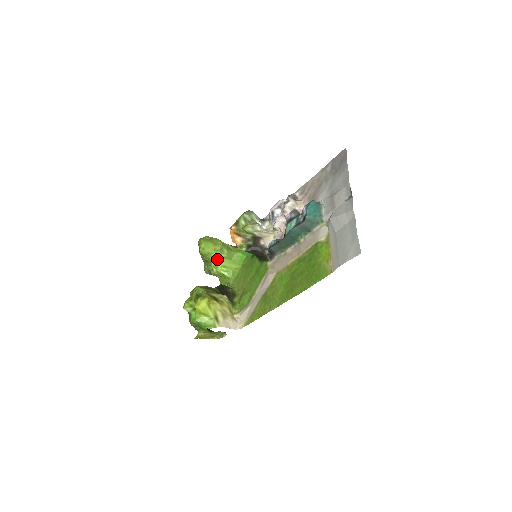
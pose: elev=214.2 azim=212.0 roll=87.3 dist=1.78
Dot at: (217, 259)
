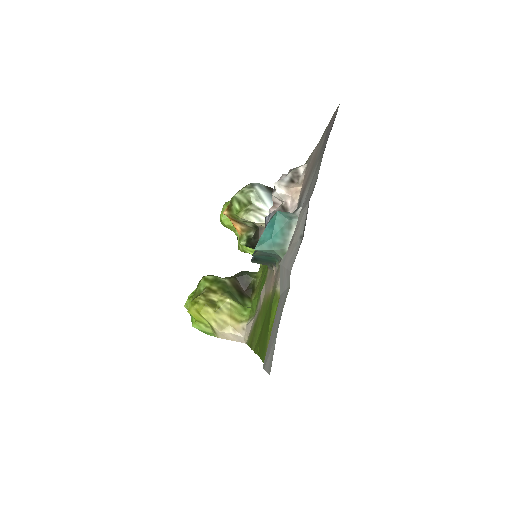
Dot at: occluded
